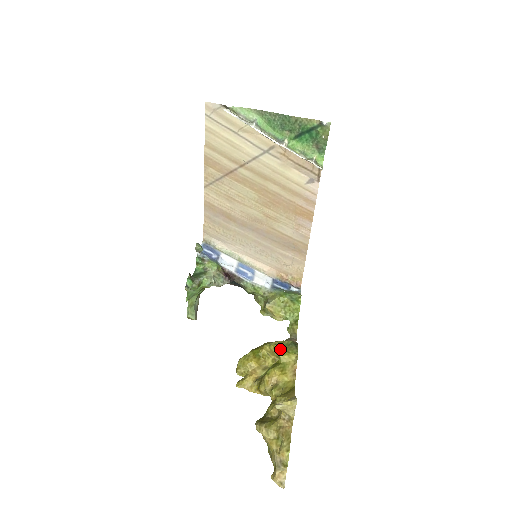
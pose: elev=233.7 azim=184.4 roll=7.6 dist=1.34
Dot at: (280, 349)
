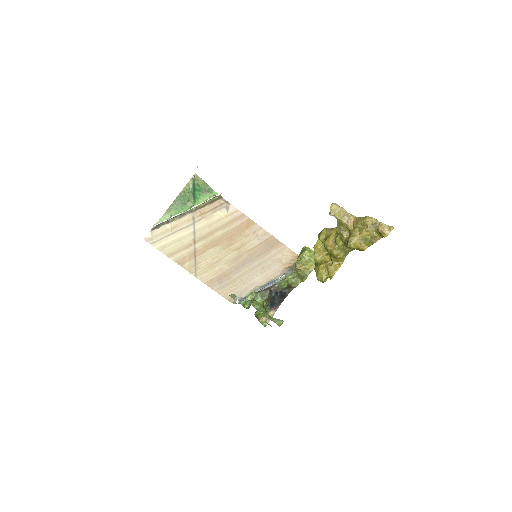
Dot at: (318, 243)
